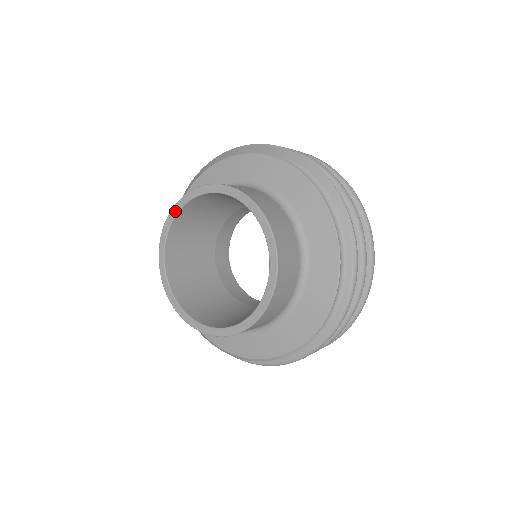
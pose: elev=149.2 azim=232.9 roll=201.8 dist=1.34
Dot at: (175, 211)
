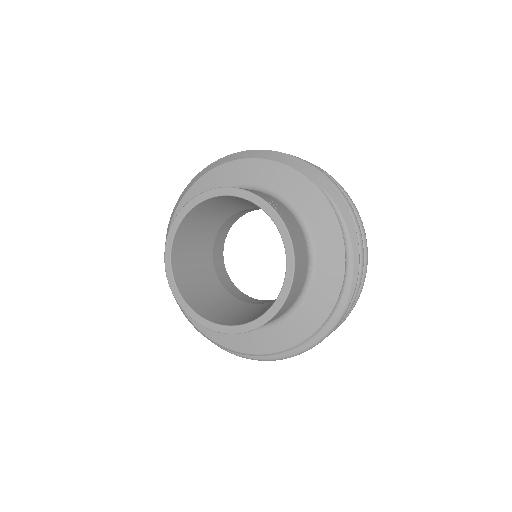
Dot at: (202, 198)
